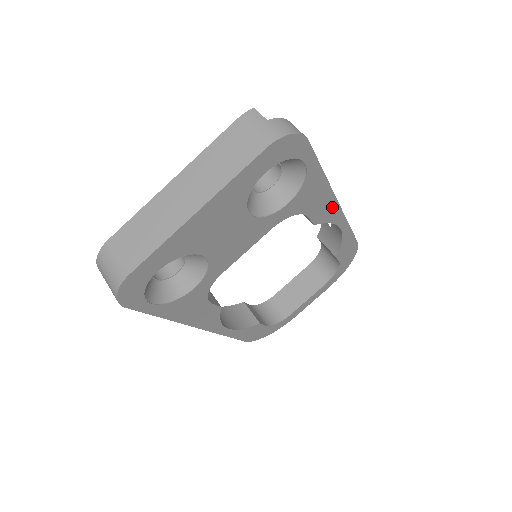
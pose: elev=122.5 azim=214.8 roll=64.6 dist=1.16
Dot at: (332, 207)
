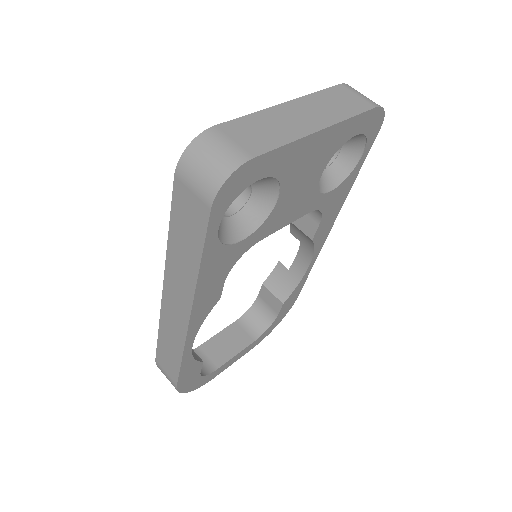
Dot at: (328, 229)
